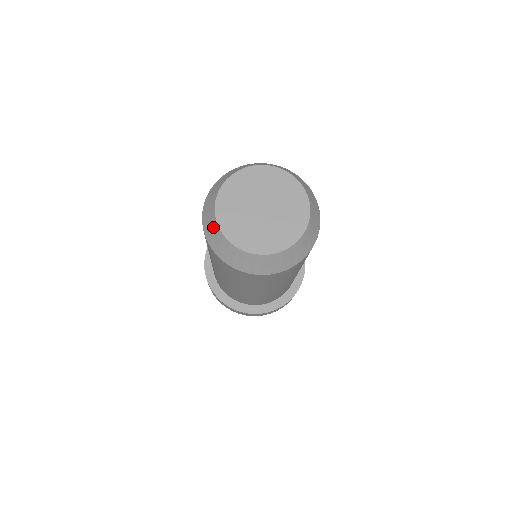
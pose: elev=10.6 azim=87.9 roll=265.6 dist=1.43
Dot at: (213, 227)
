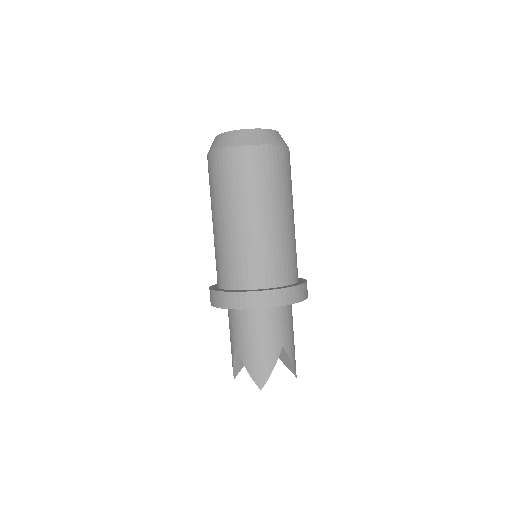
Dot at: occluded
